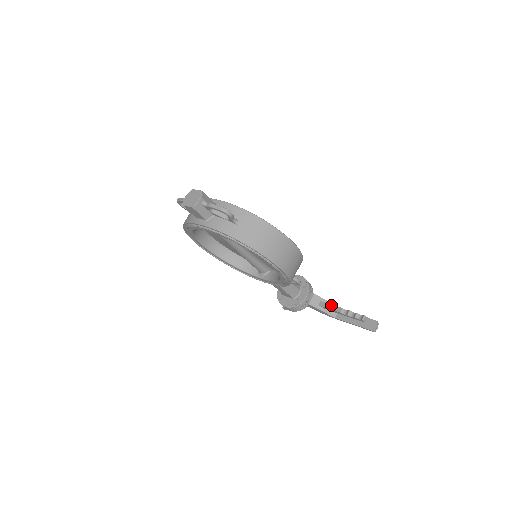
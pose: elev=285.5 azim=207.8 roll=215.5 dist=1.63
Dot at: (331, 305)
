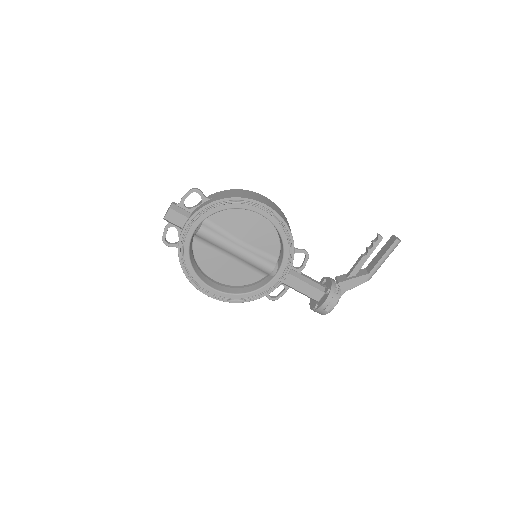
Dot at: (354, 265)
